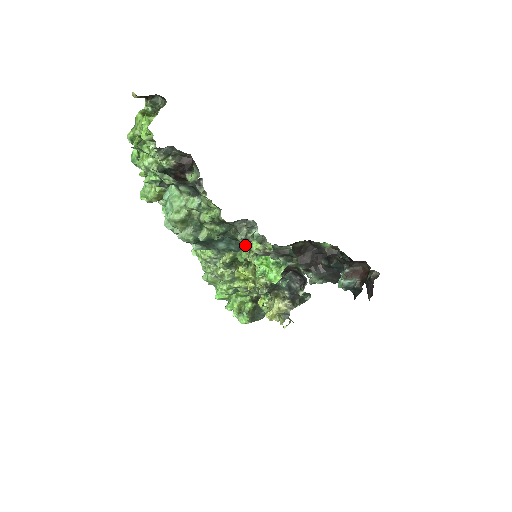
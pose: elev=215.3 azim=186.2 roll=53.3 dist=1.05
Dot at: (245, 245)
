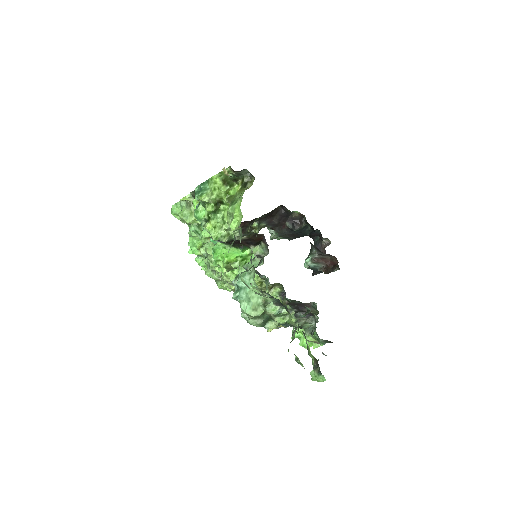
Dot at: occluded
